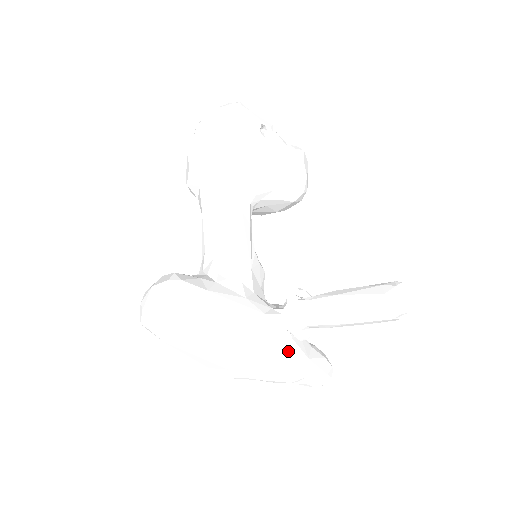
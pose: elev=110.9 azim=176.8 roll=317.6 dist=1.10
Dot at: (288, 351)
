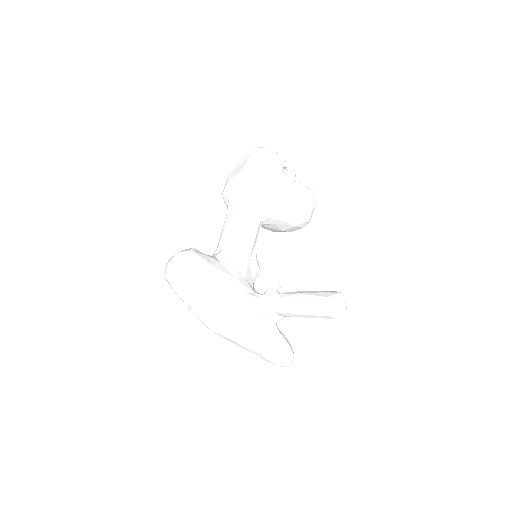
Dot at: (258, 326)
